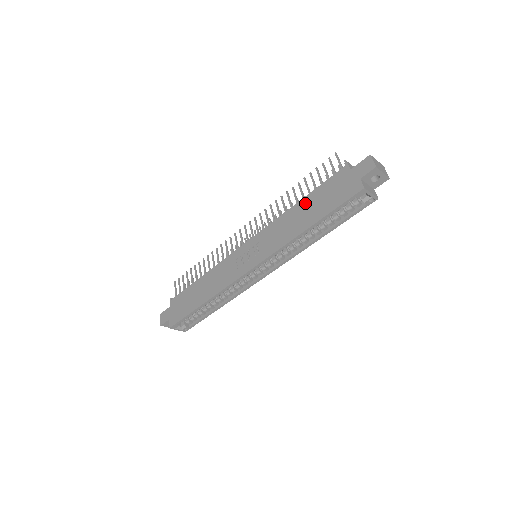
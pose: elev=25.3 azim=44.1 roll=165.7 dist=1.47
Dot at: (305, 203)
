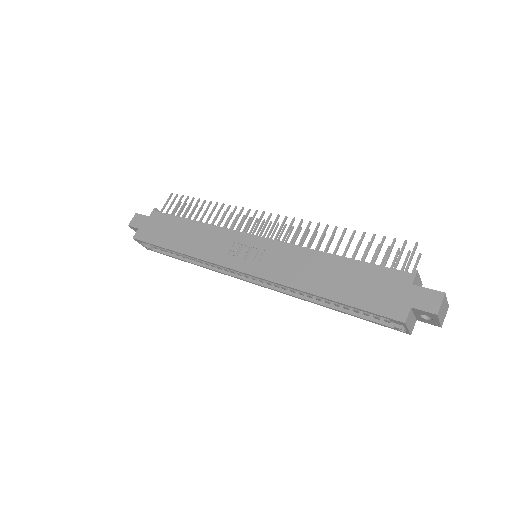
Dot at: (340, 265)
